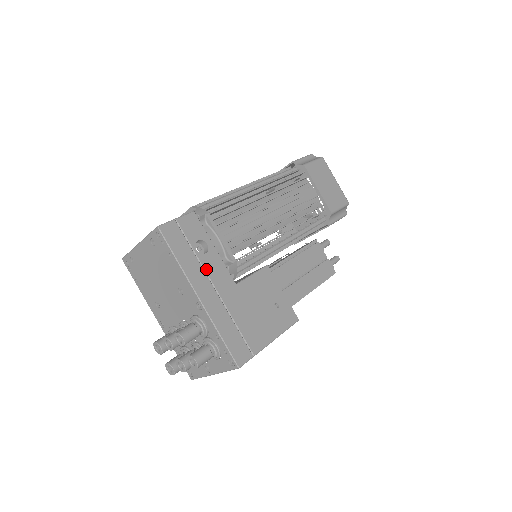
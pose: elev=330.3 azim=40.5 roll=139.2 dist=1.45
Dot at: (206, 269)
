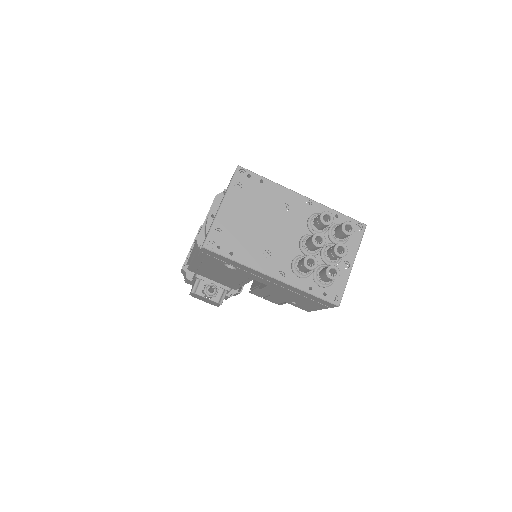
Dot at: occluded
